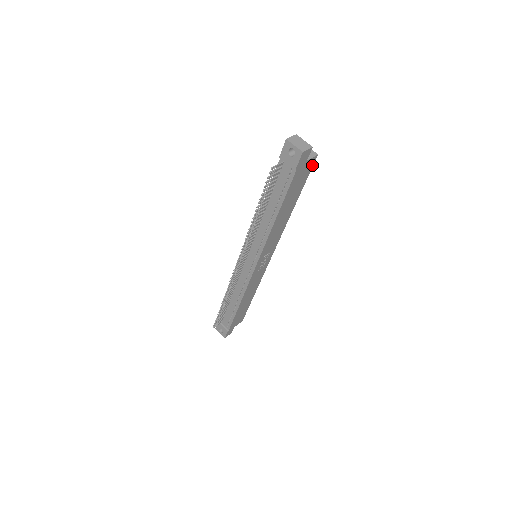
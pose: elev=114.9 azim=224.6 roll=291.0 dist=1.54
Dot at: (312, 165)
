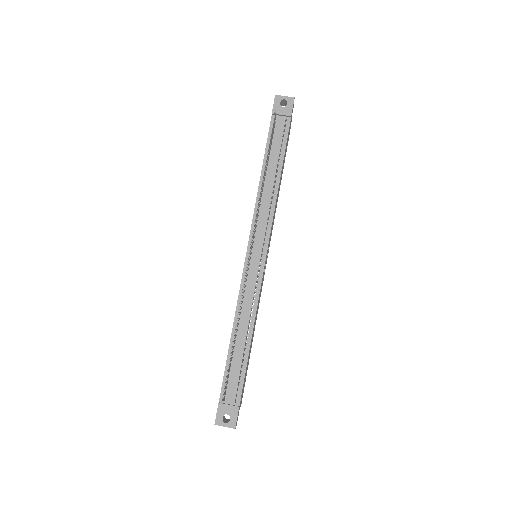
Dot at: occluded
